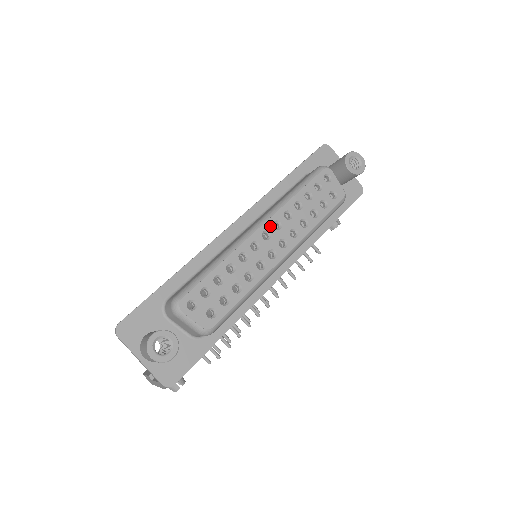
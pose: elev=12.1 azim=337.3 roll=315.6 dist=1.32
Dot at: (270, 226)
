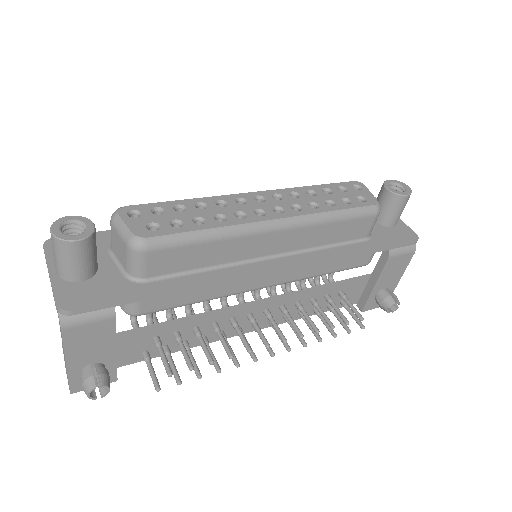
Dot at: (268, 195)
